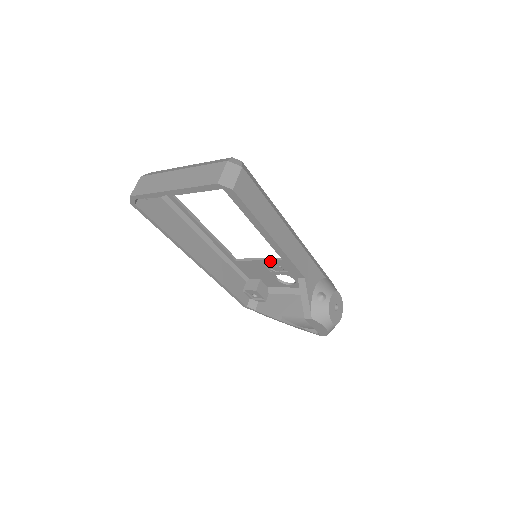
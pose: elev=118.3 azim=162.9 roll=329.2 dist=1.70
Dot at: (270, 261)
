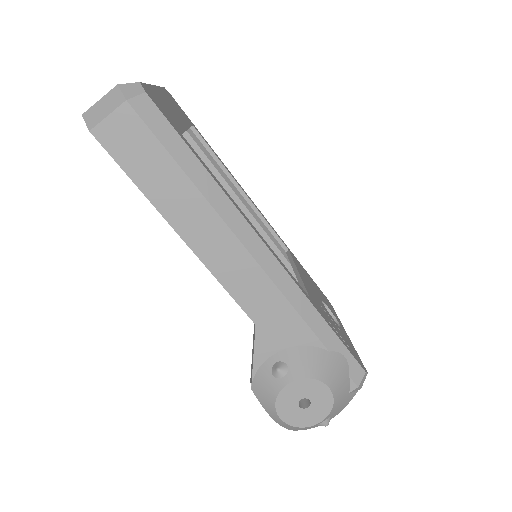
Dot at: occluded
